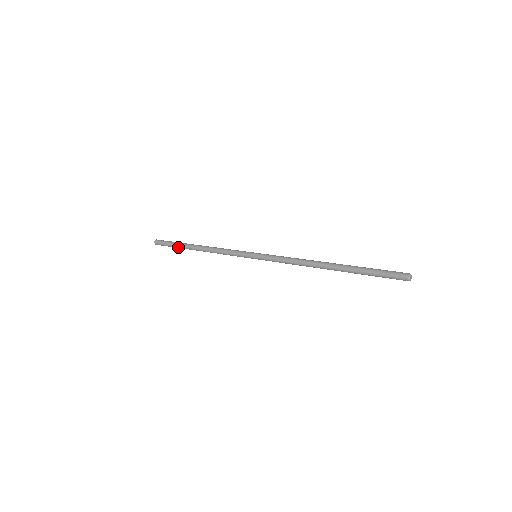
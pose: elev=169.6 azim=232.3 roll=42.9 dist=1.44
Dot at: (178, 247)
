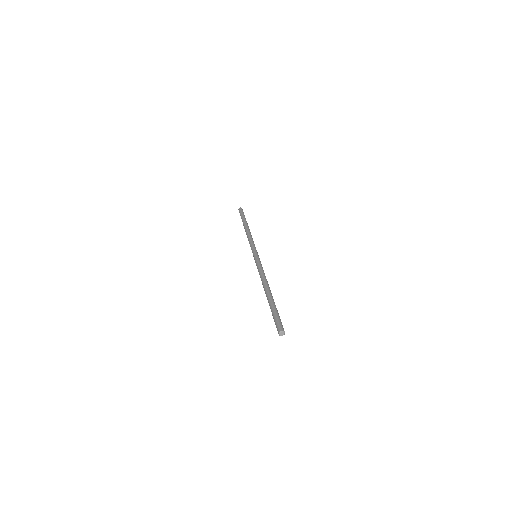
Dot at: occluded
